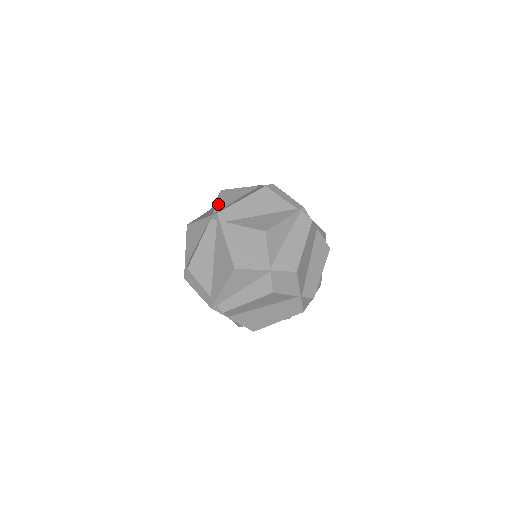
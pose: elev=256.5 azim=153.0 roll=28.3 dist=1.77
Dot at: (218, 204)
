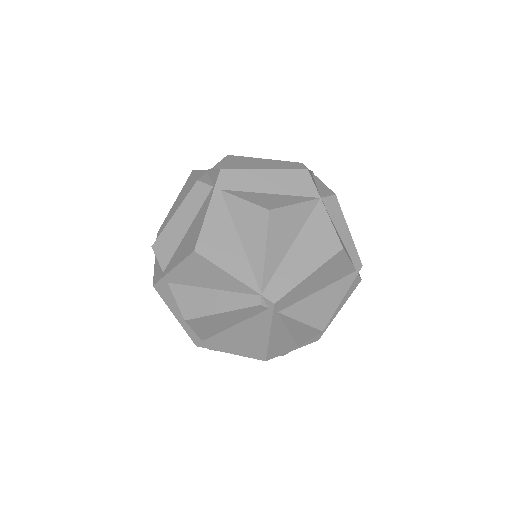
Dot at: (268, 260)
